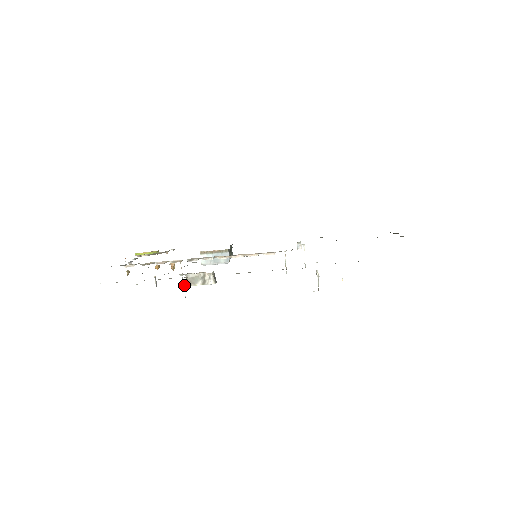
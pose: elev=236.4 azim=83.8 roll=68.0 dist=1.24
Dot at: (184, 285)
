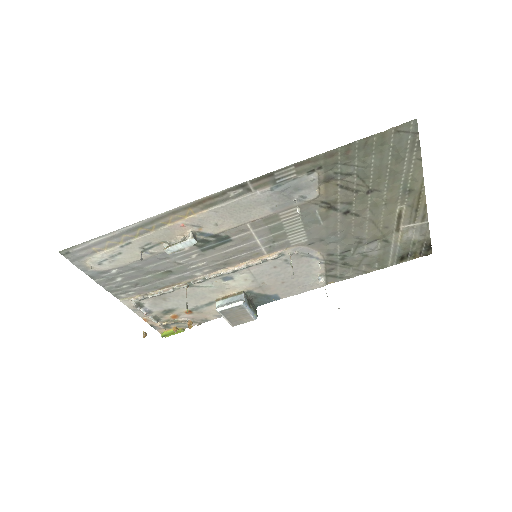
Dot at: (165, 248)
